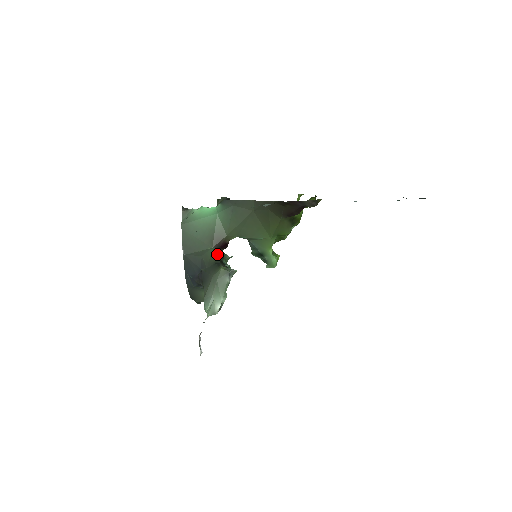
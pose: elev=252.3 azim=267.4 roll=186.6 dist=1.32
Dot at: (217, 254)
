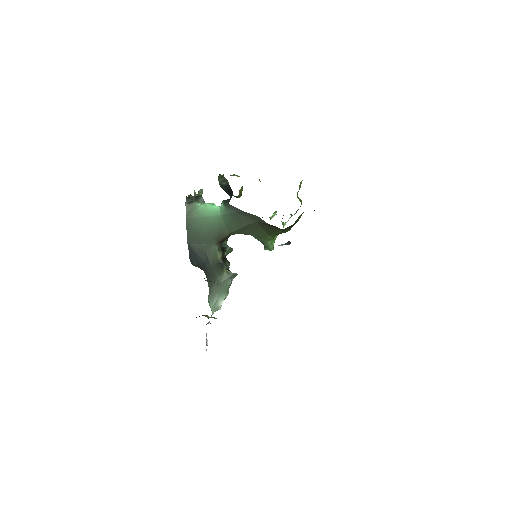
Dot at: (220, 251)
